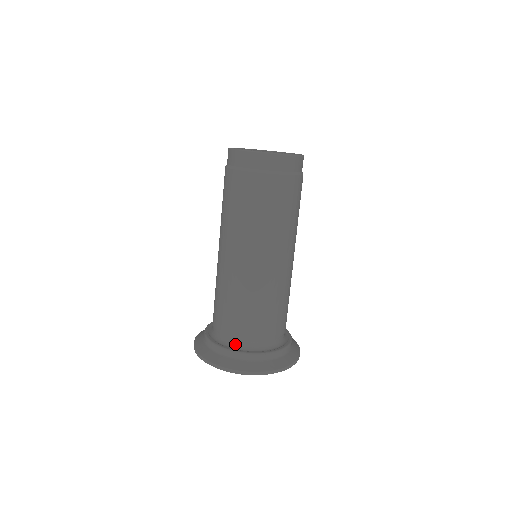
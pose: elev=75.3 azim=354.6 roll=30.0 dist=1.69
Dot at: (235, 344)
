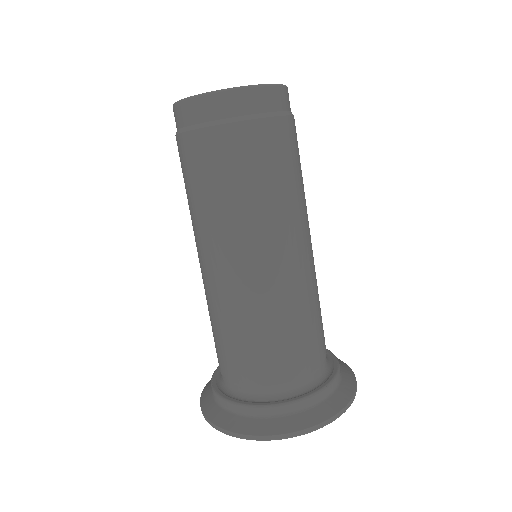
Dot at: (264, 394)
